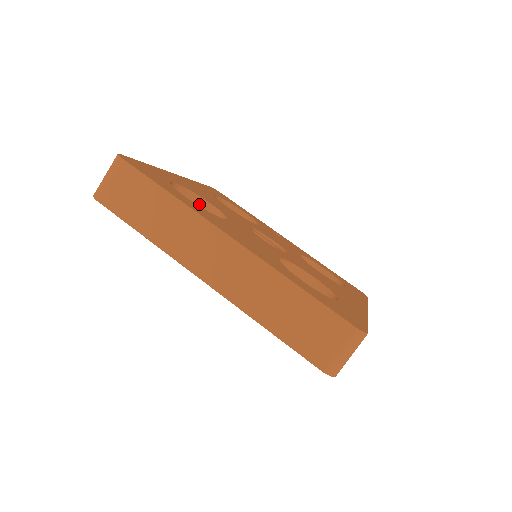
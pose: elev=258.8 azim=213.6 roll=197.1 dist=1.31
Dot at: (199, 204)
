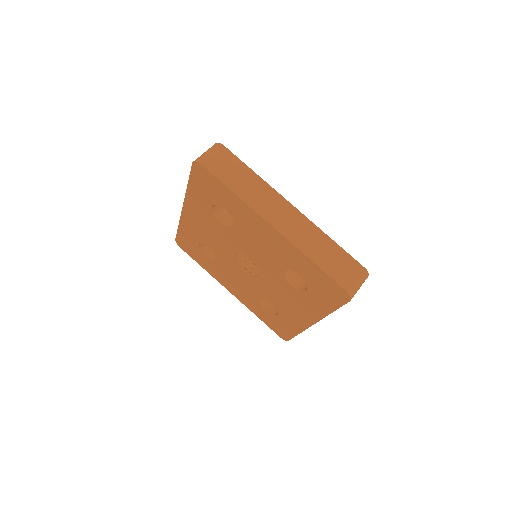
Dot at: occluded
